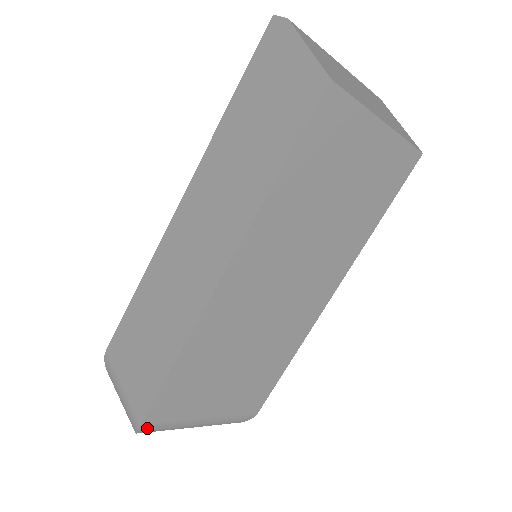
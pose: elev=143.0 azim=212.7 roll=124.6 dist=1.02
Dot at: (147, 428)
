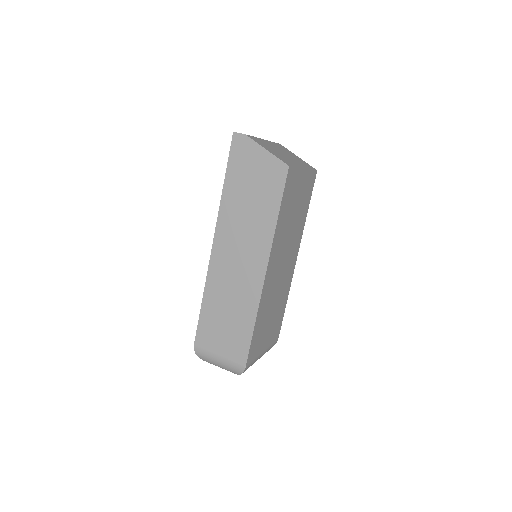
Dot at: (247, 368)
